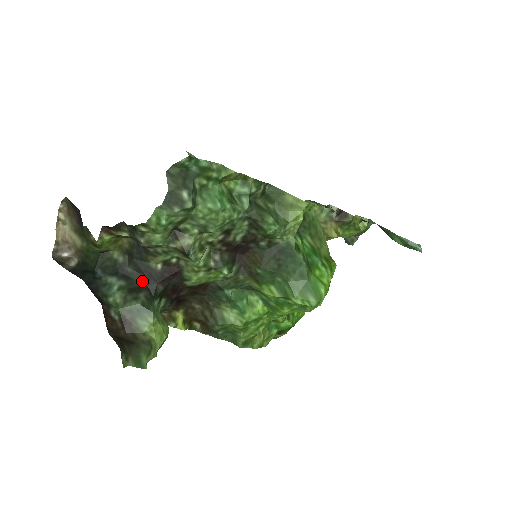
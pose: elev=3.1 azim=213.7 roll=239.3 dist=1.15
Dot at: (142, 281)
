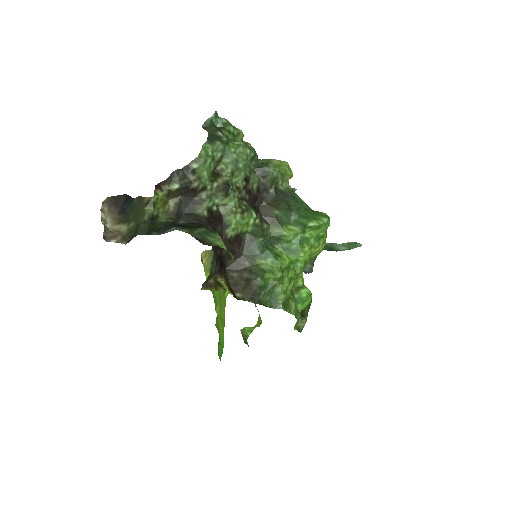
Dot at: (196, 225)
